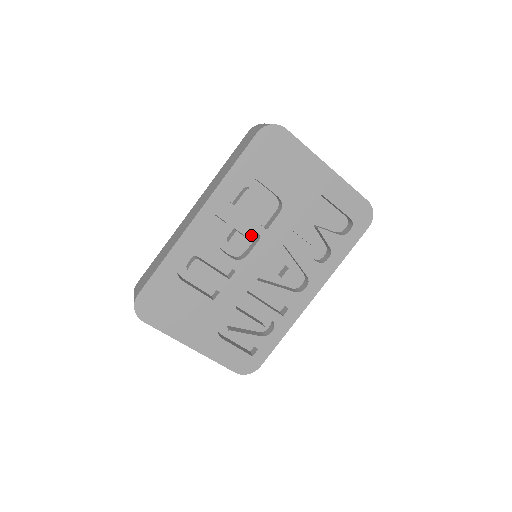
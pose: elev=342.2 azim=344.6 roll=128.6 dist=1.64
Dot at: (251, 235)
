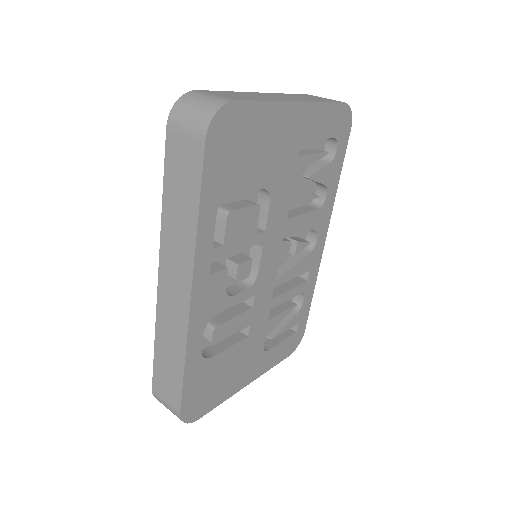
Dot at: occluded
